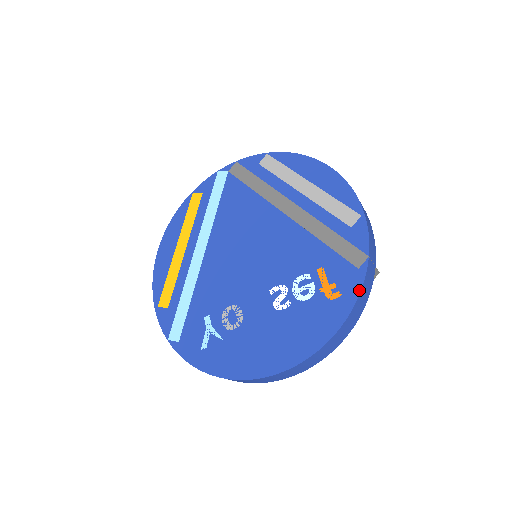
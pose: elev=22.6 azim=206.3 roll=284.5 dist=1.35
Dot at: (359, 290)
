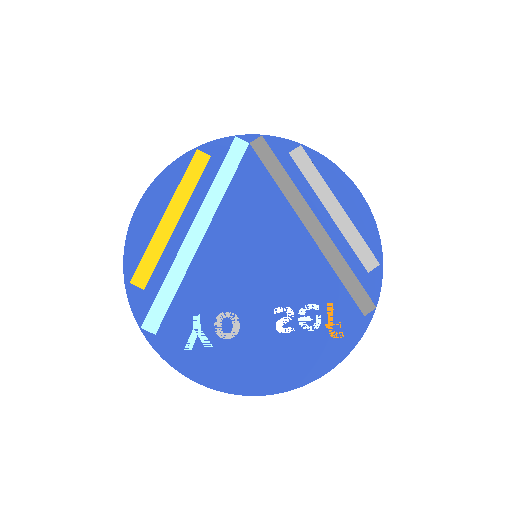
Dot at: (360, 337)
